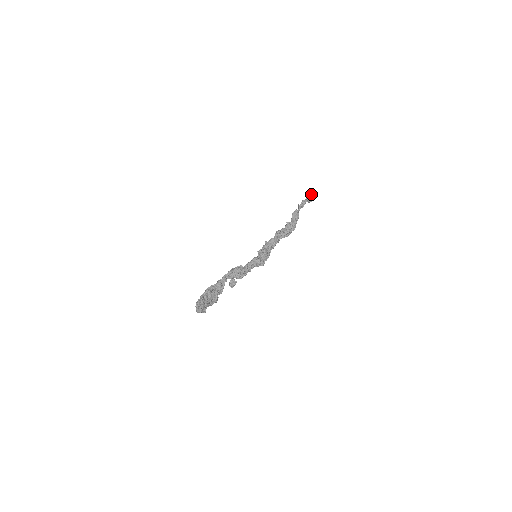
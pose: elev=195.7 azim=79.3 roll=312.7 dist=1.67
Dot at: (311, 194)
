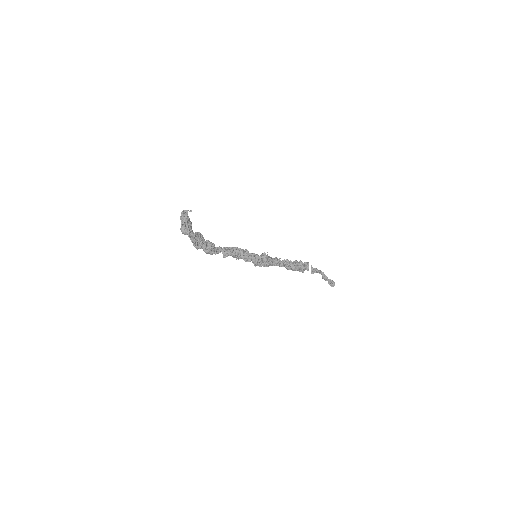
Dot at: occluded
